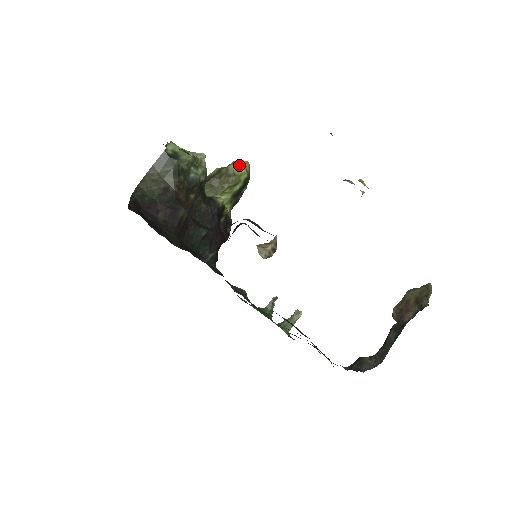
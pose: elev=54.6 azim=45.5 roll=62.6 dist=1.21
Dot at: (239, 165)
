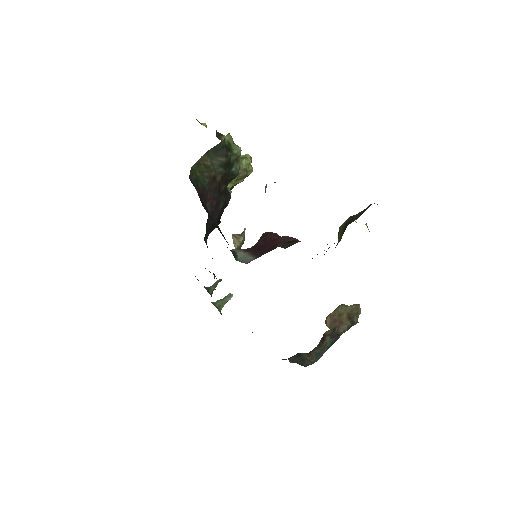
Dot at: (248, 160)
